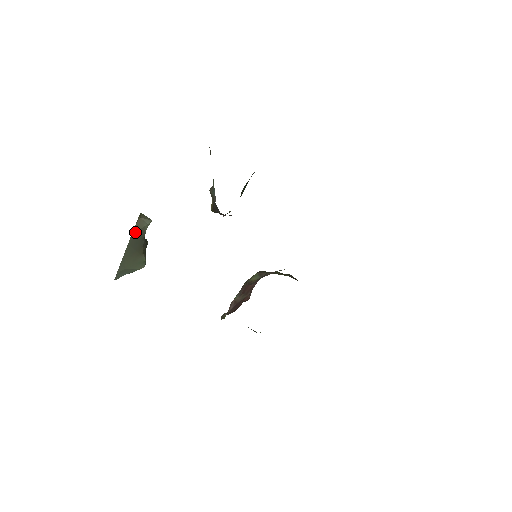
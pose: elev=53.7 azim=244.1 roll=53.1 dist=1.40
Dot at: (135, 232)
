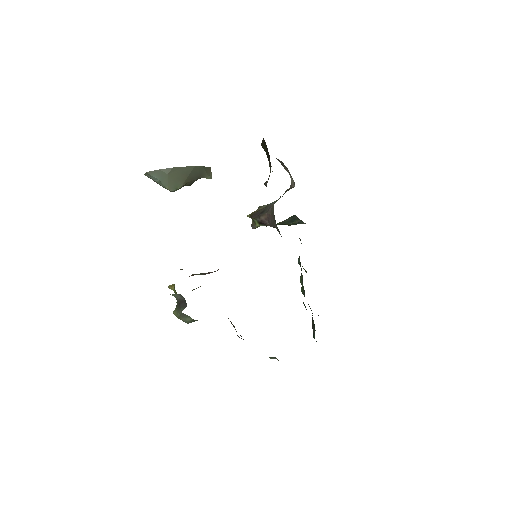
Dot at: (204, 168)
